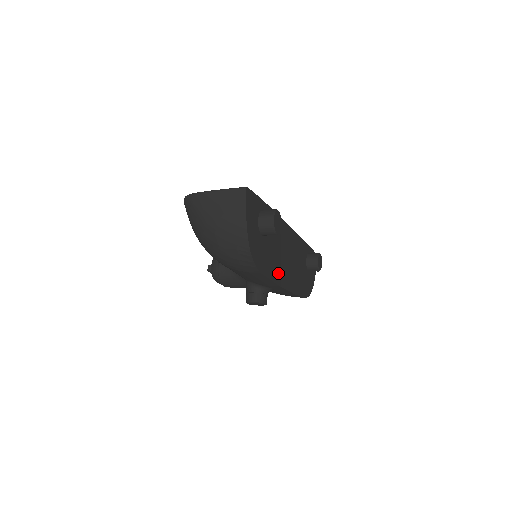
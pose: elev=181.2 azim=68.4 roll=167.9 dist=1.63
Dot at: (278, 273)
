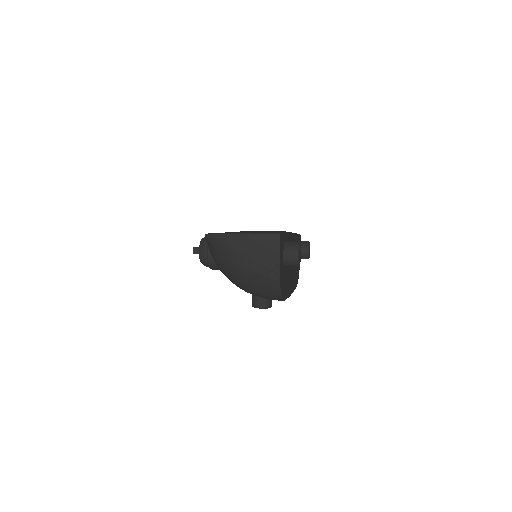
Dot at: (289, 286)
